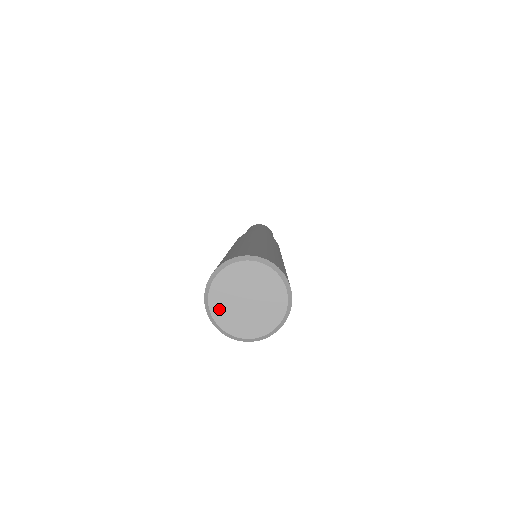
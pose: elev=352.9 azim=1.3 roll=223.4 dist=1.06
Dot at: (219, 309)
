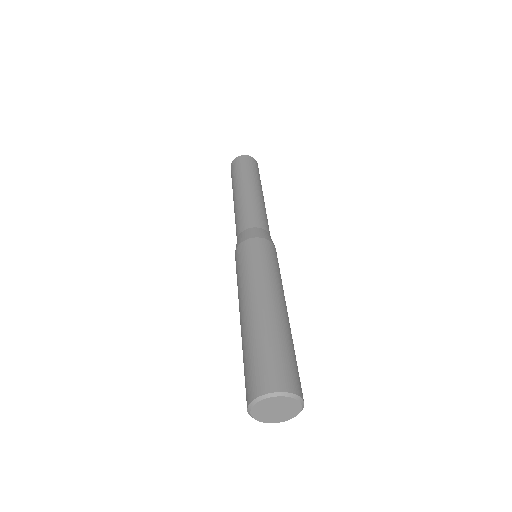
Dot at: (258, 408)
